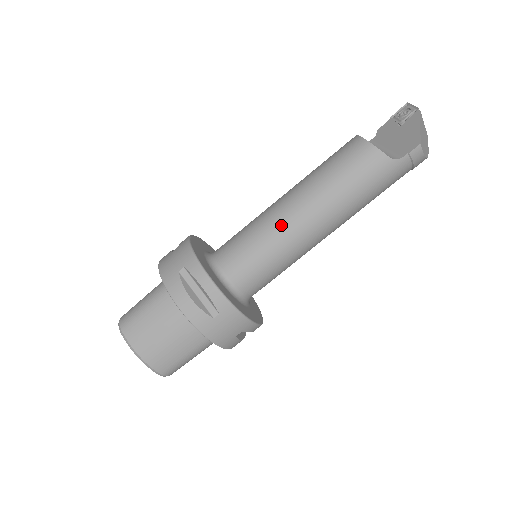
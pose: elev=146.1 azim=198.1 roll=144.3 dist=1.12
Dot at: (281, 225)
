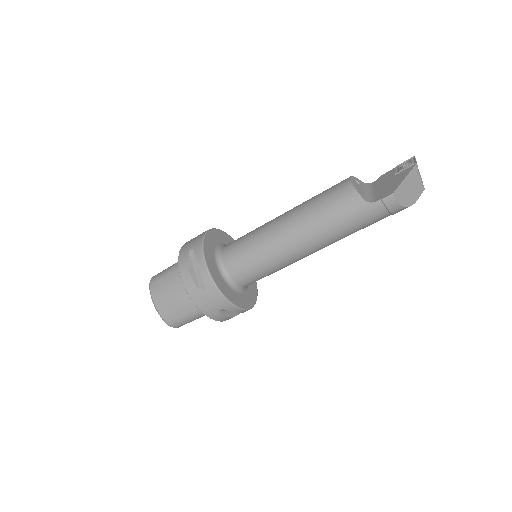
Dot at: (270, 235)
